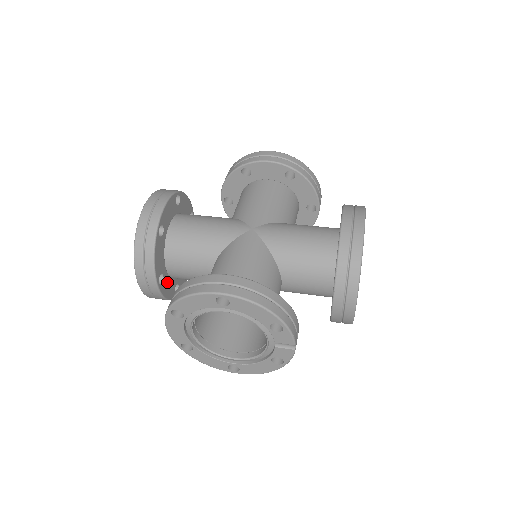
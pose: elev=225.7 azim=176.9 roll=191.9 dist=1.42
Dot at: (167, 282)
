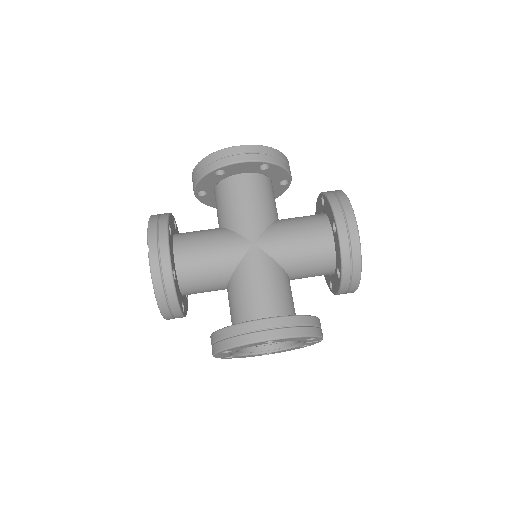
Dot at: (184, 302)
